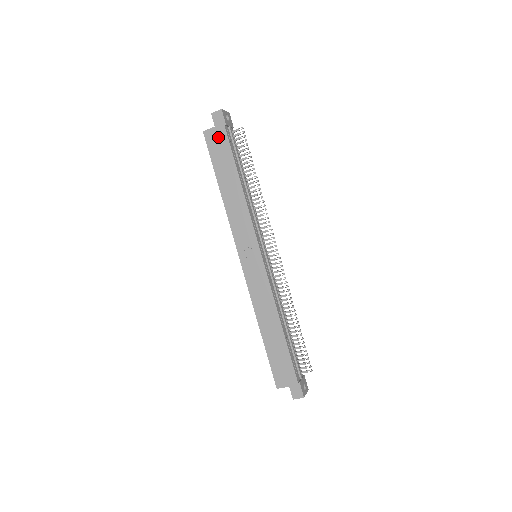
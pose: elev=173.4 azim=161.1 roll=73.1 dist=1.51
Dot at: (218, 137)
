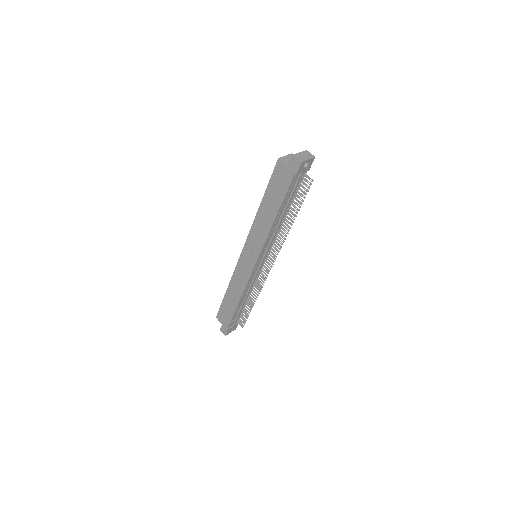
Dot at: (284, 175)
